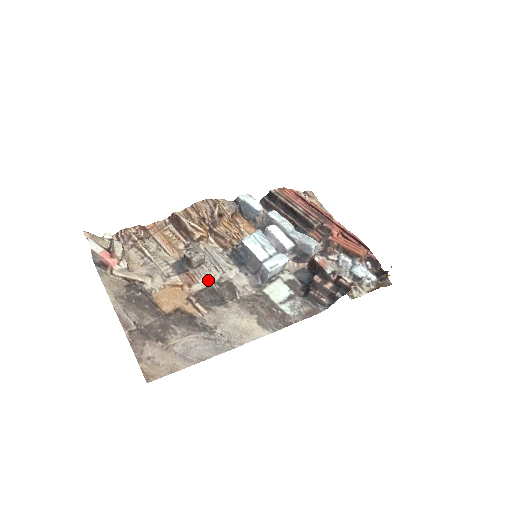
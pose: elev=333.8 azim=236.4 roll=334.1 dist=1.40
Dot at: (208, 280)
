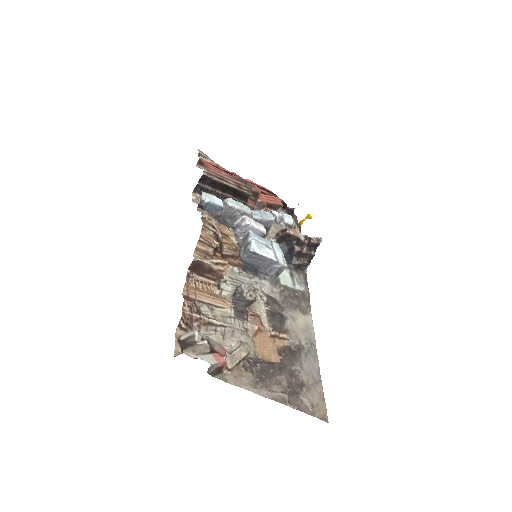
Dot at: (259, 306)
